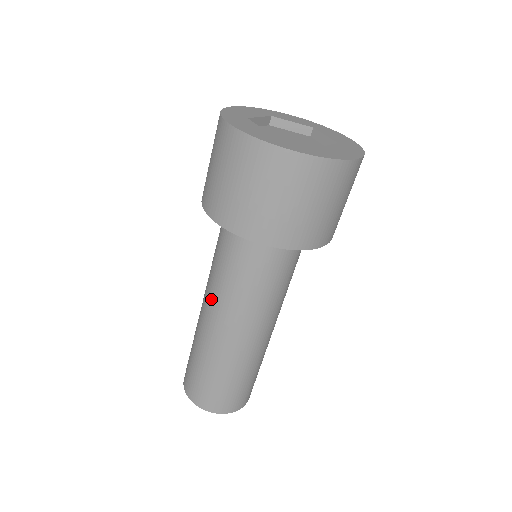
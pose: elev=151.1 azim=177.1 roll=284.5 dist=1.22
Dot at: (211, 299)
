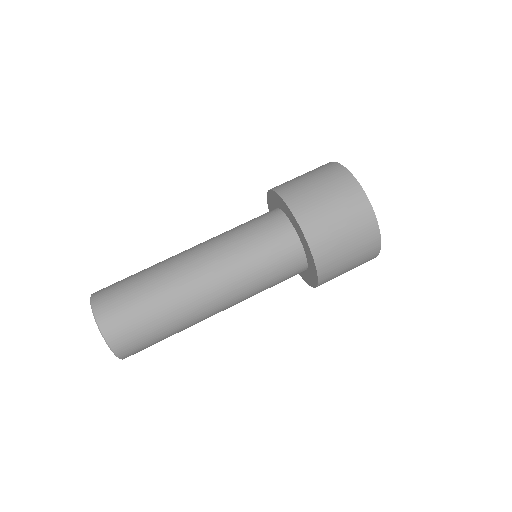
Dot at: (212, 253)
